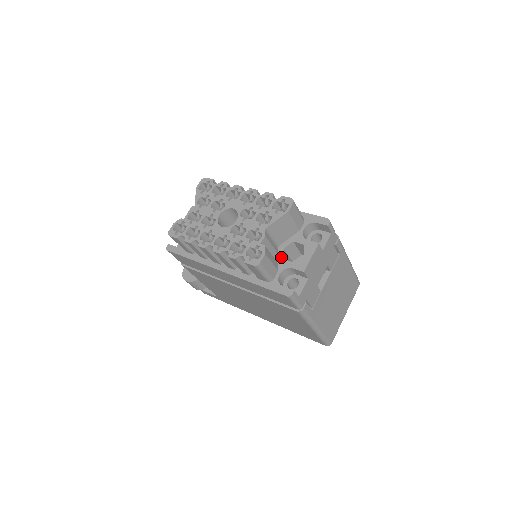
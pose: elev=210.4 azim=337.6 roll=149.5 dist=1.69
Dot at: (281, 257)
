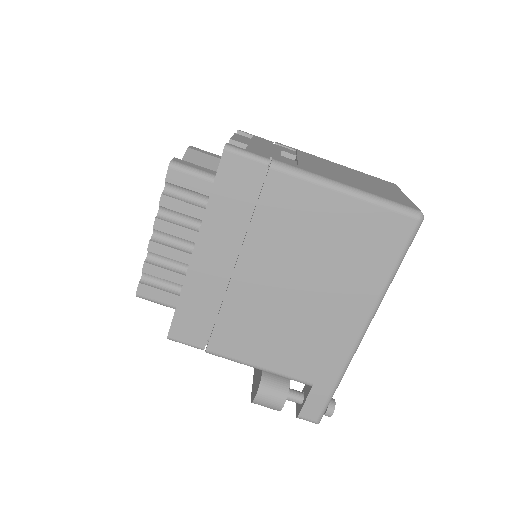
Dot at: occluded
